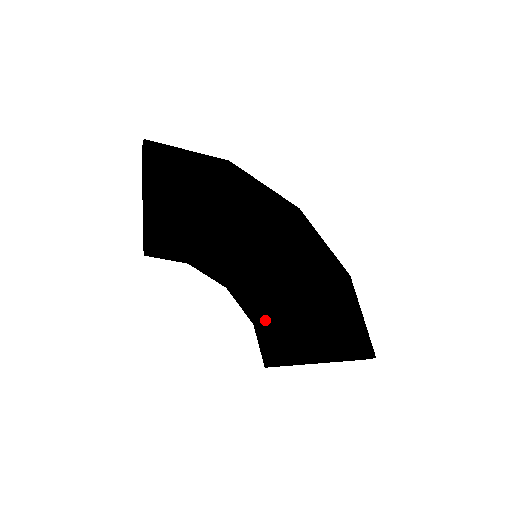
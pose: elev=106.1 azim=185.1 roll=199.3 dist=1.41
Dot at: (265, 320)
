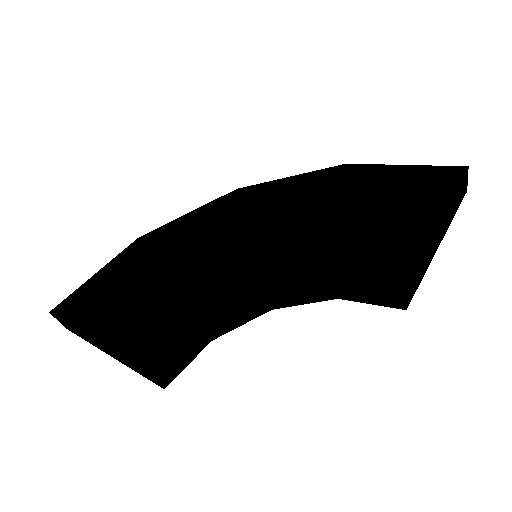
Dot at: (335, 272)
